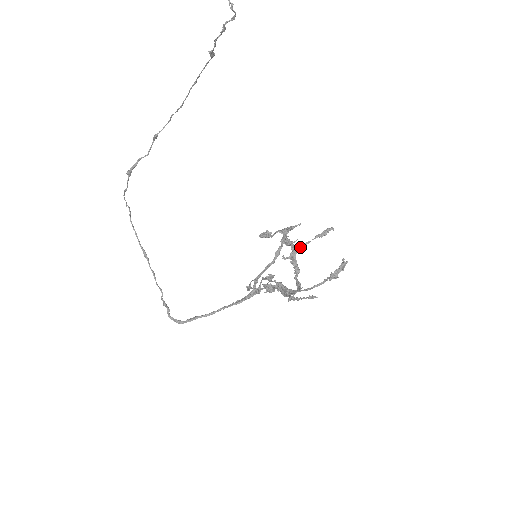
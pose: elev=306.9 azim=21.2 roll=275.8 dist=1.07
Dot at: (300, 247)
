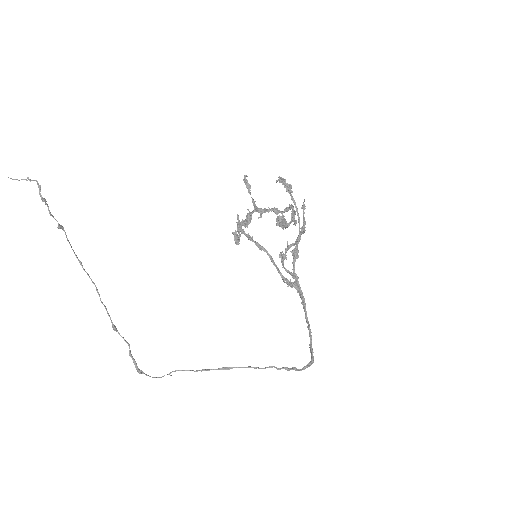
Dot at: (254, 205)
